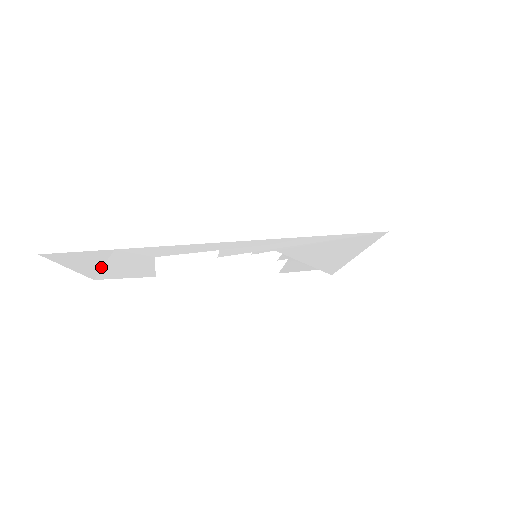
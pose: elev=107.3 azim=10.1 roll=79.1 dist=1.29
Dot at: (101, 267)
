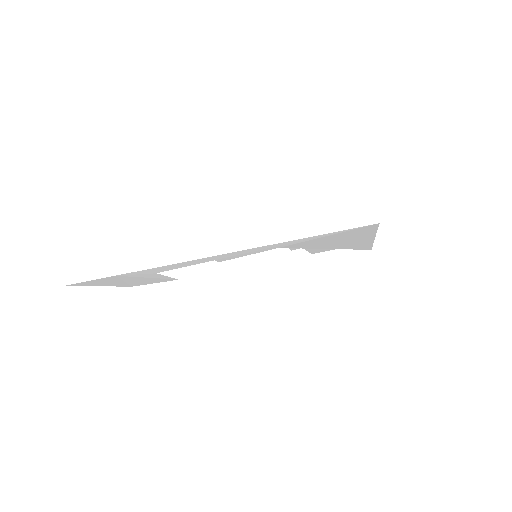
Dot at: (124, 282)
